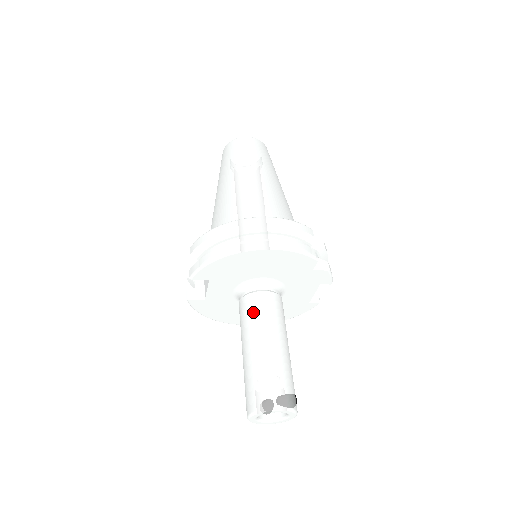
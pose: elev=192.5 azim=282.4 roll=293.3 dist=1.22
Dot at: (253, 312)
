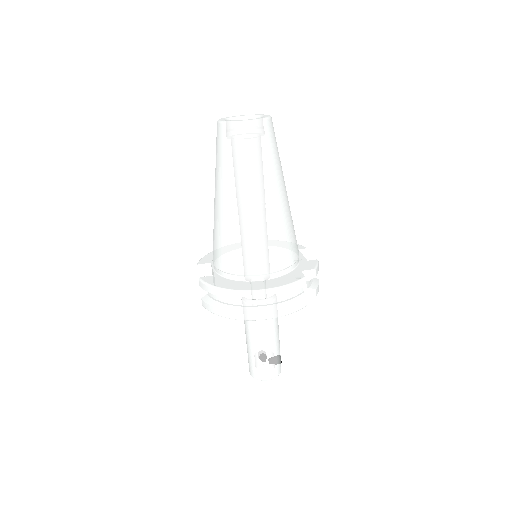
Dot at: (253, 321)
